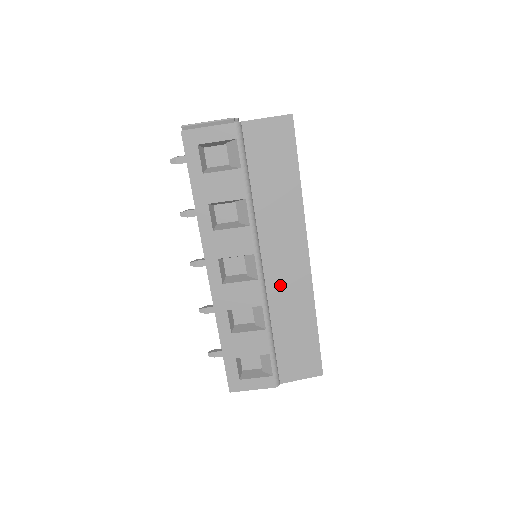
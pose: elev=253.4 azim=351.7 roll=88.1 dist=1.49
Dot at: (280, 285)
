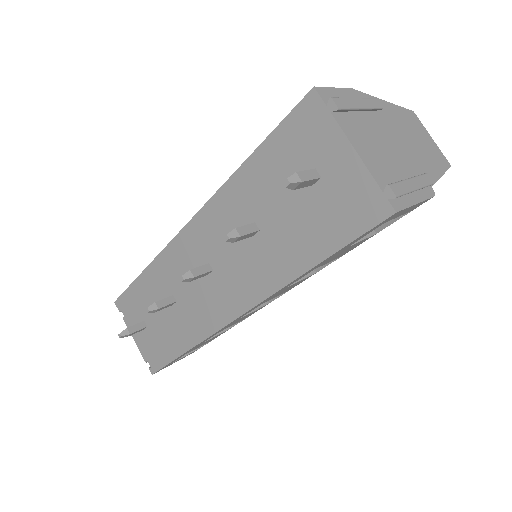
Dot at: occluded
